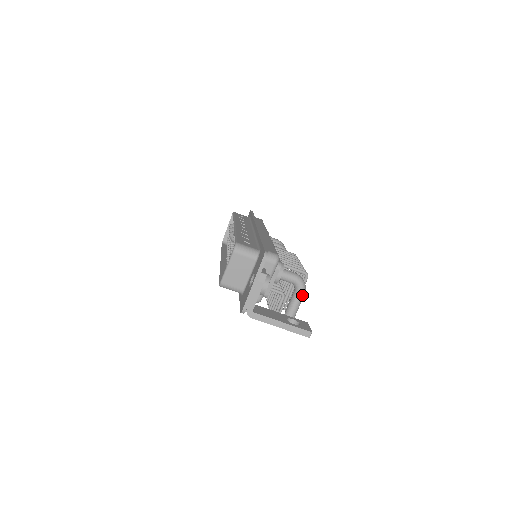
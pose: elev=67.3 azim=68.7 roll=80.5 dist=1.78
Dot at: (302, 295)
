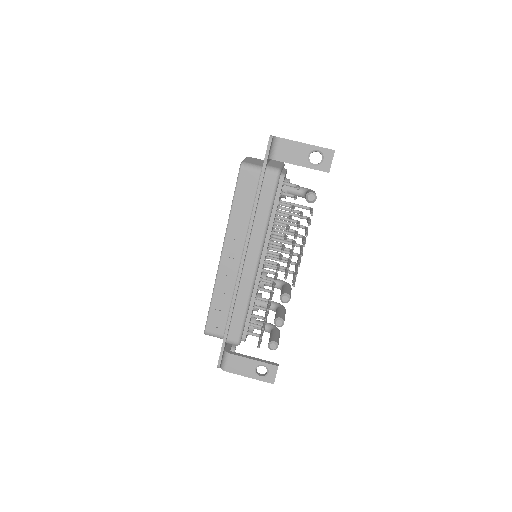
Dot at: (314, 191)
